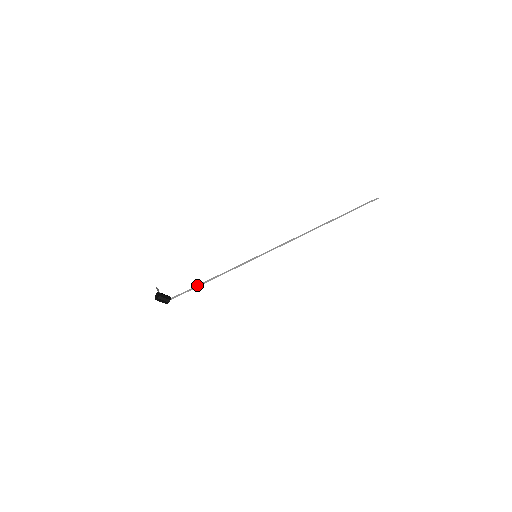
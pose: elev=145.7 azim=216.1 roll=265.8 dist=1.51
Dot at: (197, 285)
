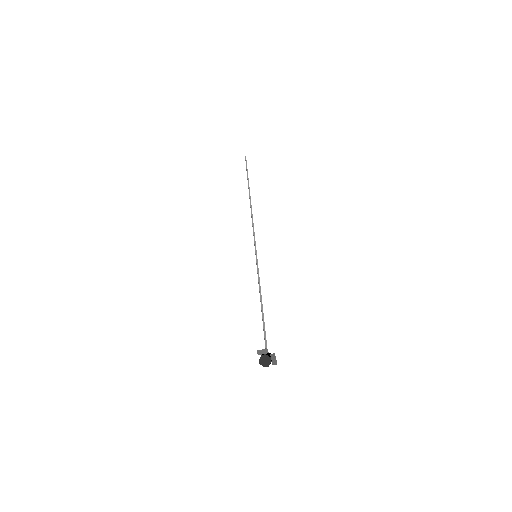
Dot at: occluded
